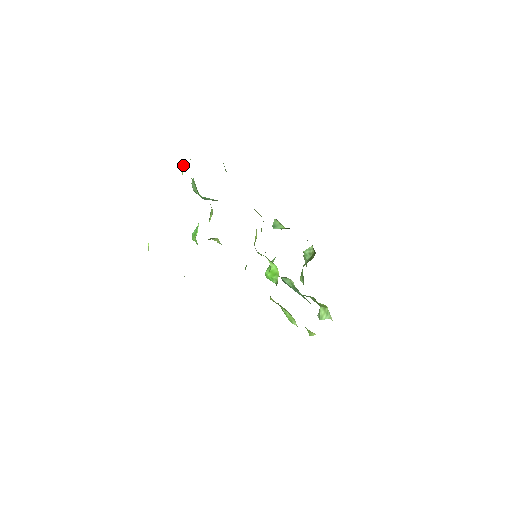
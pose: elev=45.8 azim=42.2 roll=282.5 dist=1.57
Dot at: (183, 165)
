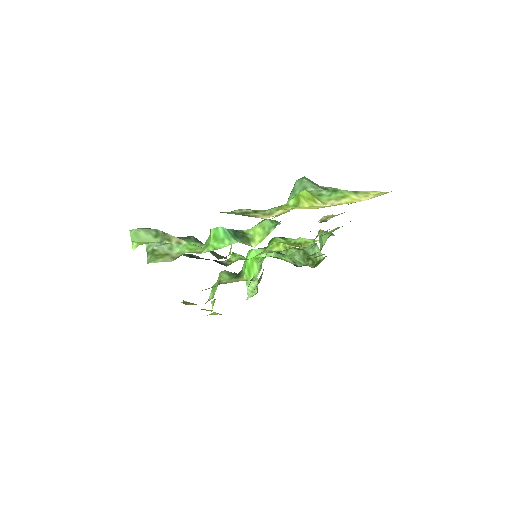
Dot at: (303, 203)
